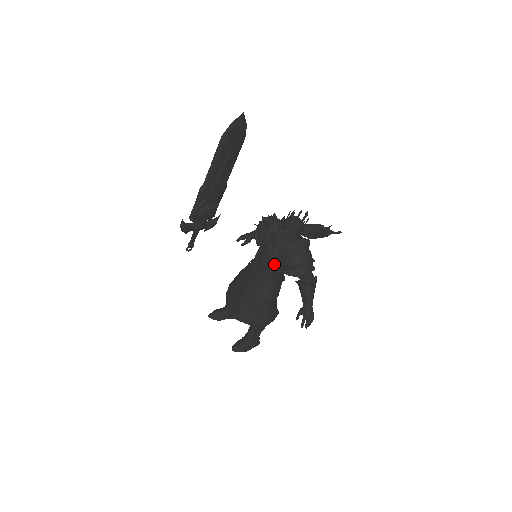
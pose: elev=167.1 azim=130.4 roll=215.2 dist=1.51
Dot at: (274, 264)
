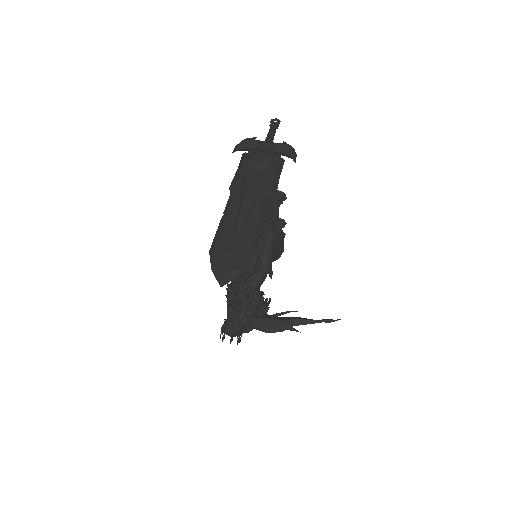
Dot at: occluded
